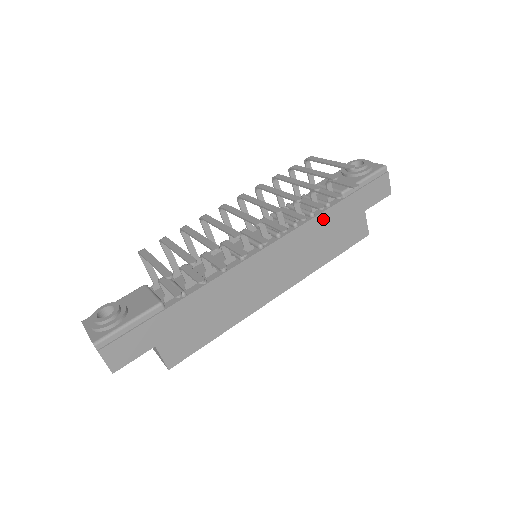
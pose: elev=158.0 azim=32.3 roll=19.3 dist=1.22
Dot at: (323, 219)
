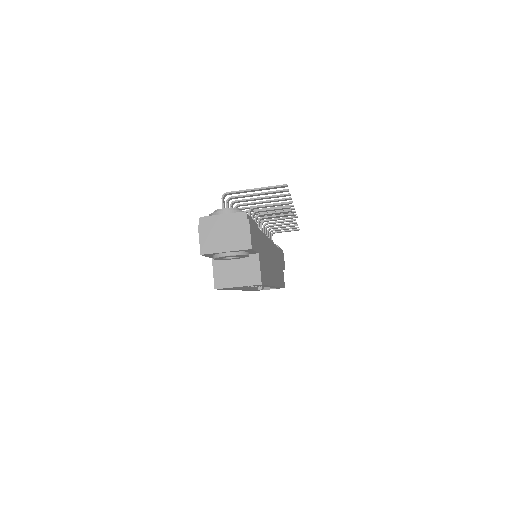
Dot at: (278, 252)
